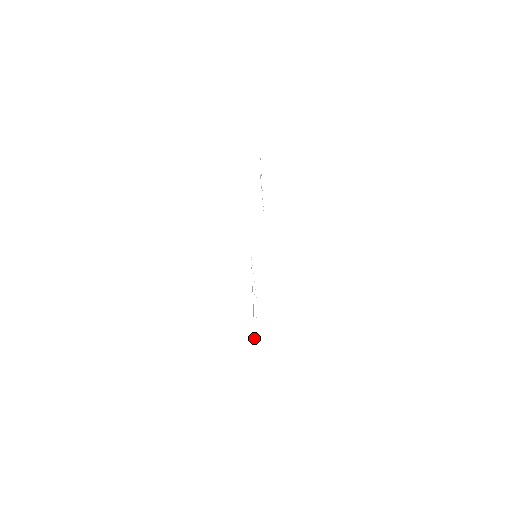
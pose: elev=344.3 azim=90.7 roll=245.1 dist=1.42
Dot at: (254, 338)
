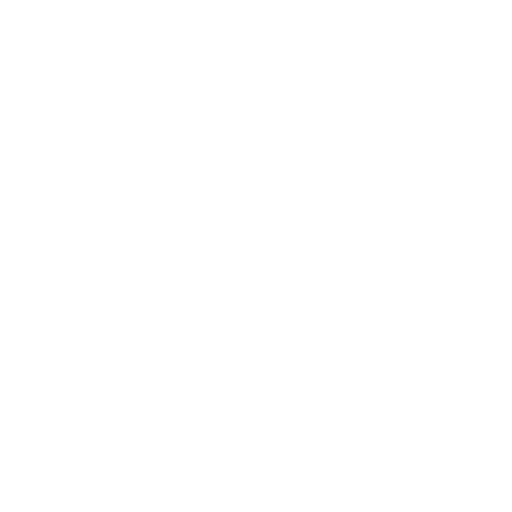
Dot at: occluded
